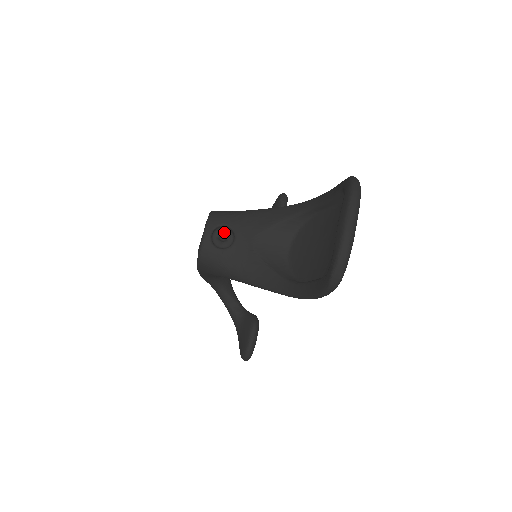
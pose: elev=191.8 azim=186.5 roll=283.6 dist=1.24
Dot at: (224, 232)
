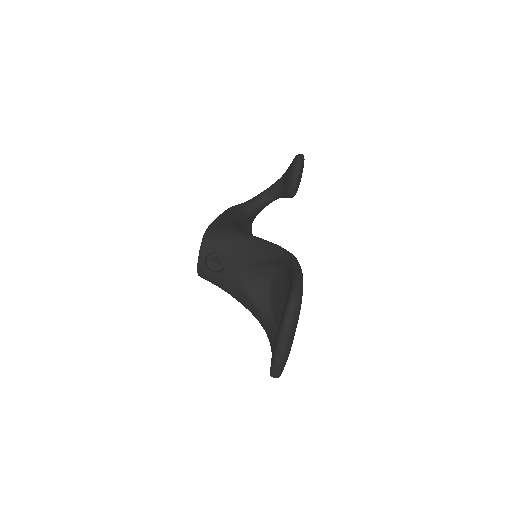
Dot at: (216, 256)
